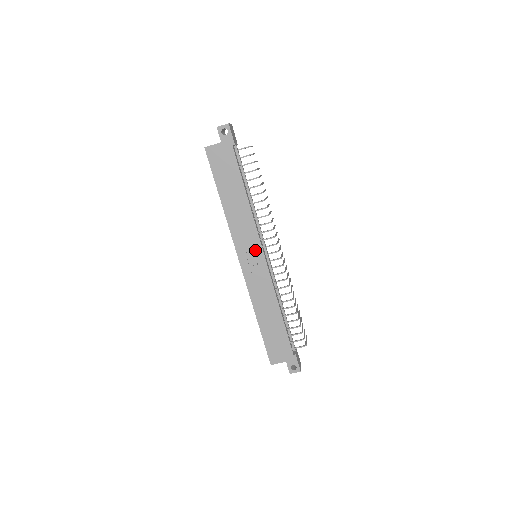
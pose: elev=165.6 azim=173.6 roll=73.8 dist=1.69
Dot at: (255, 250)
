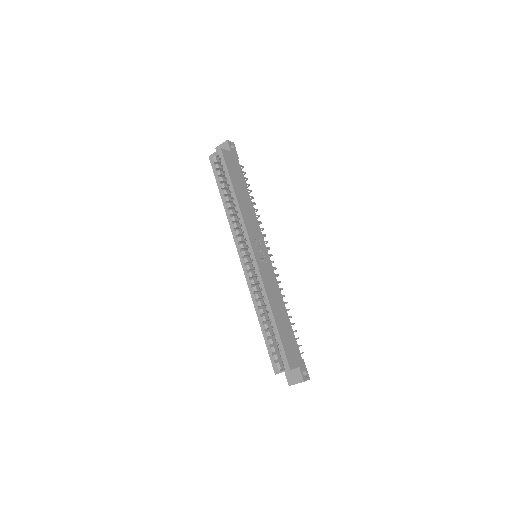
Dot at: (262, 245)
